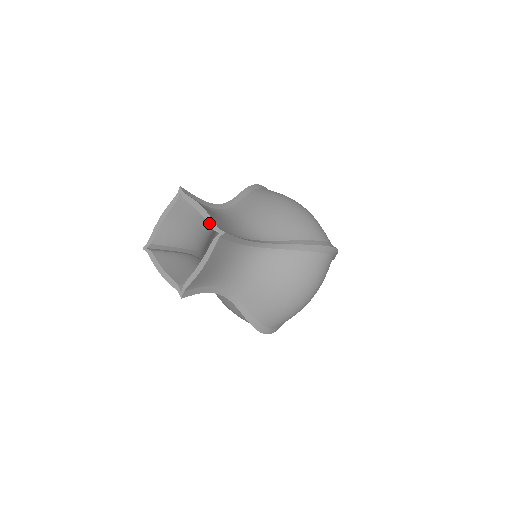
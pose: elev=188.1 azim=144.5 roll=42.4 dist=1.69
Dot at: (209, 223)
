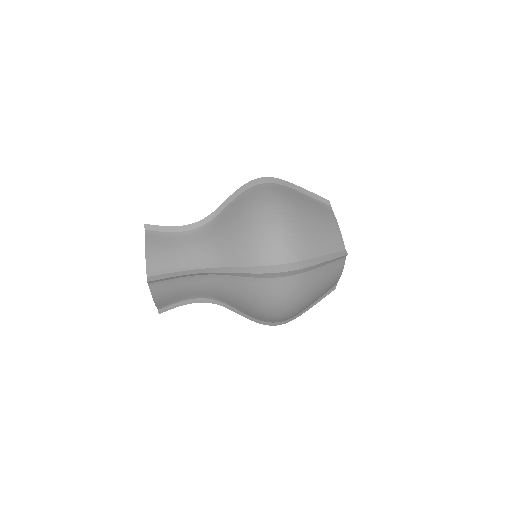
Dot at: occluded
